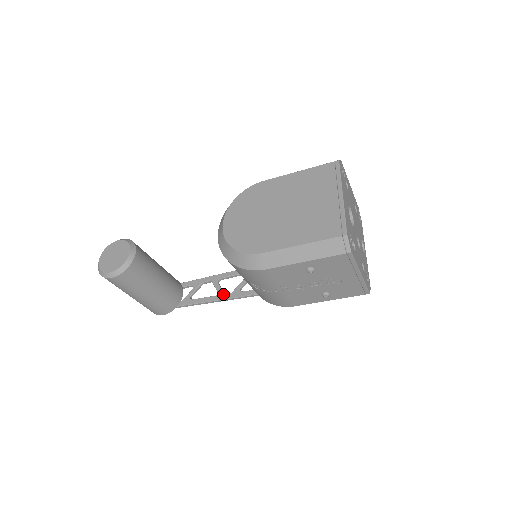
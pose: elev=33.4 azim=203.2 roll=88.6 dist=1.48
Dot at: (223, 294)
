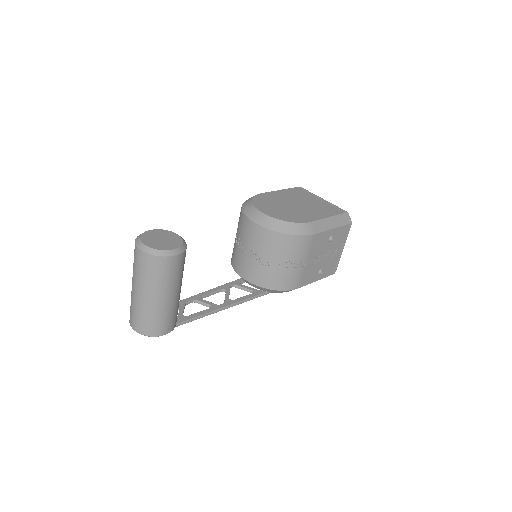
Dot at: (218, 305)
